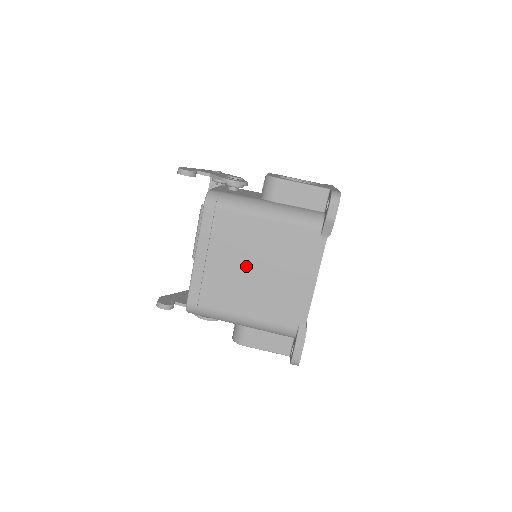
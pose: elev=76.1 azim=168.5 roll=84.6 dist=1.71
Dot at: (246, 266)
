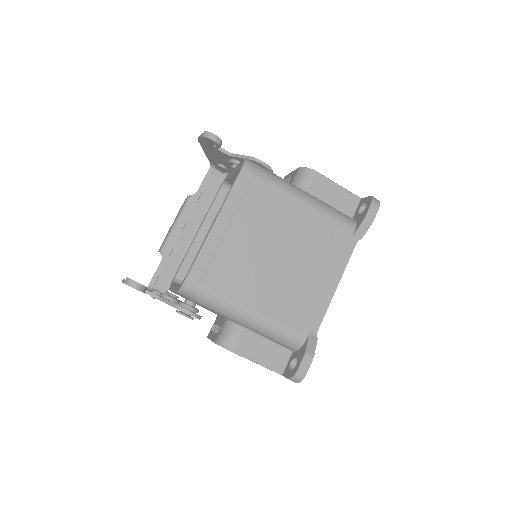
Dot at: (270, 249)
